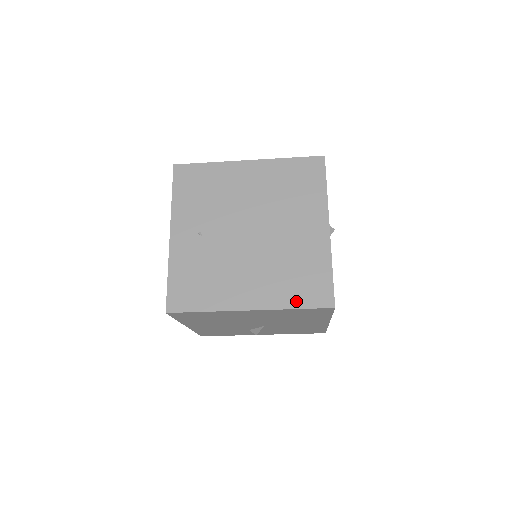
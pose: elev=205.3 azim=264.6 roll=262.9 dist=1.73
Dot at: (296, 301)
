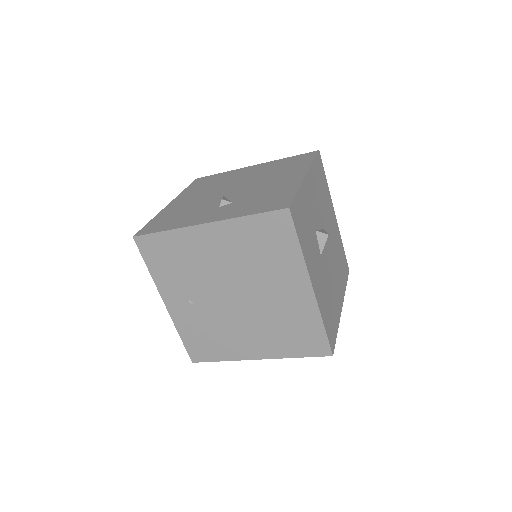
Dot at: (296, 352)
